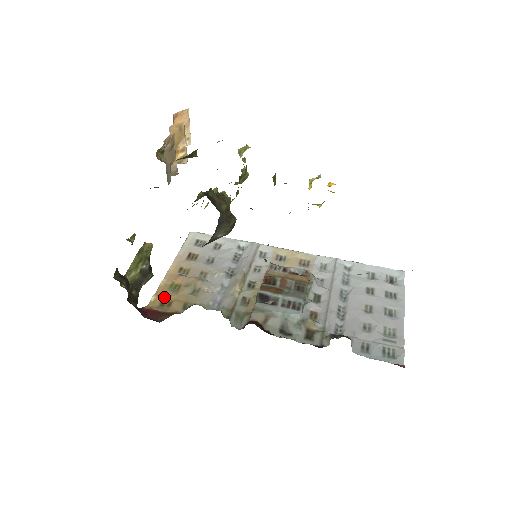
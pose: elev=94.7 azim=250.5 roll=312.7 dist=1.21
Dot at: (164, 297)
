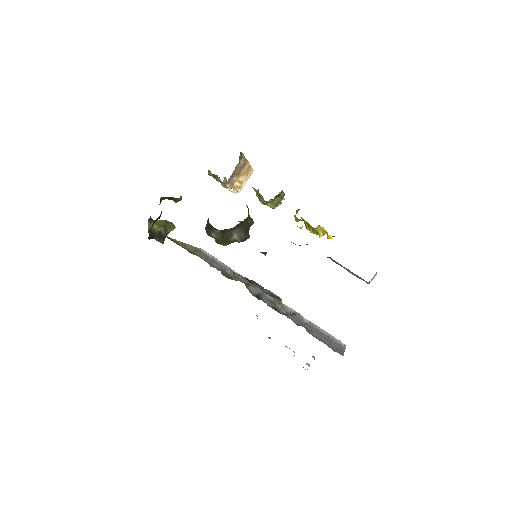
Dot at: occluded
